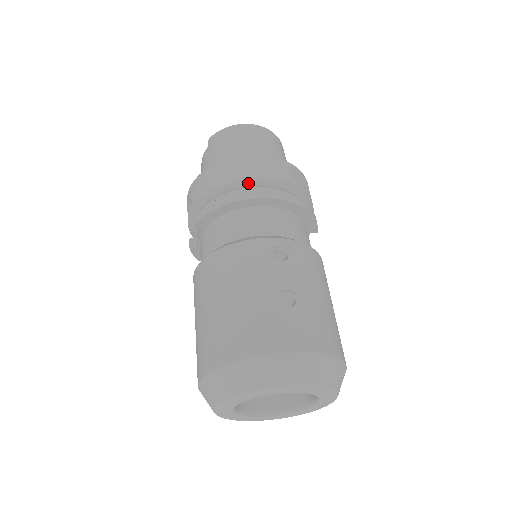
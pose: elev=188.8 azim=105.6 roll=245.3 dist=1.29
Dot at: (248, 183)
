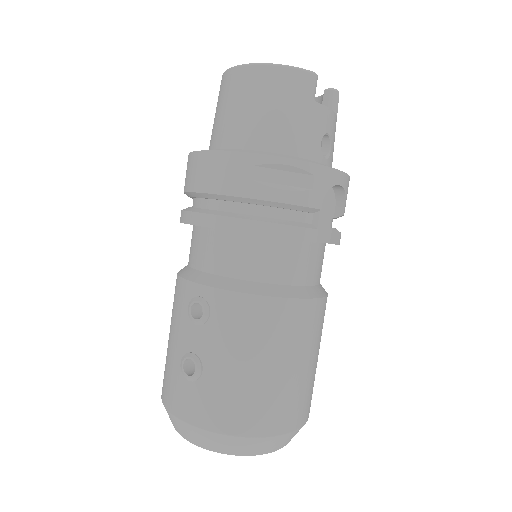
Dot at: (198, 195)
